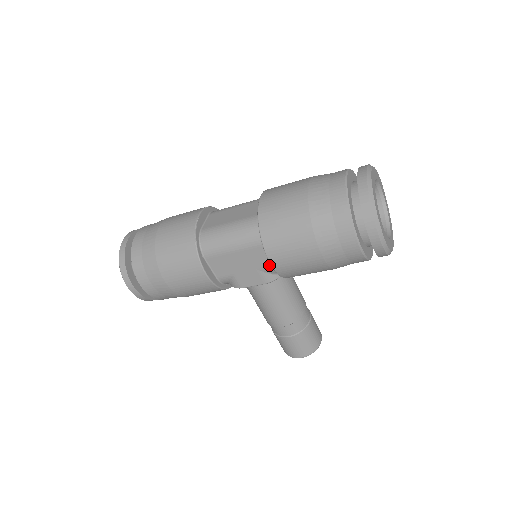
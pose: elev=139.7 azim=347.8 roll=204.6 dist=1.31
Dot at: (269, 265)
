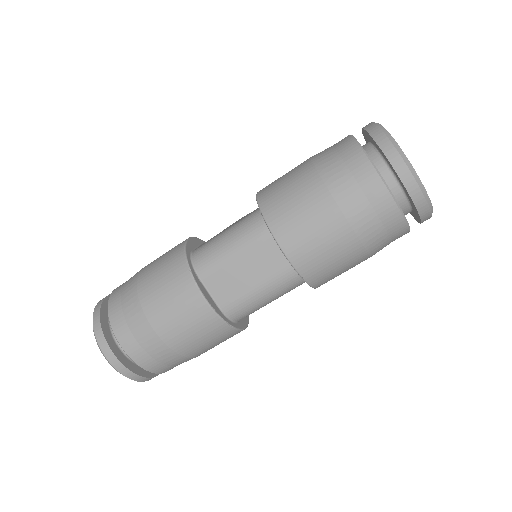
Dot at: occluded
